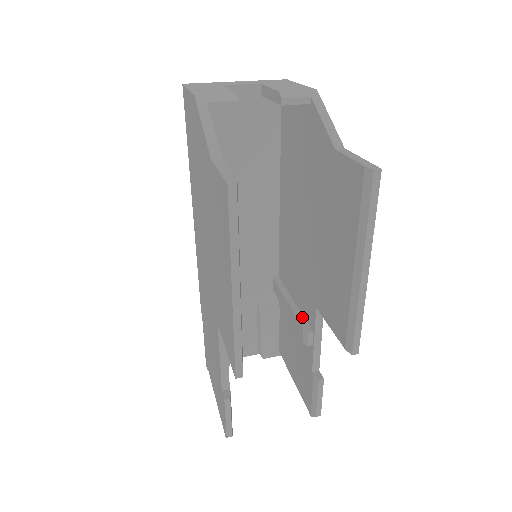
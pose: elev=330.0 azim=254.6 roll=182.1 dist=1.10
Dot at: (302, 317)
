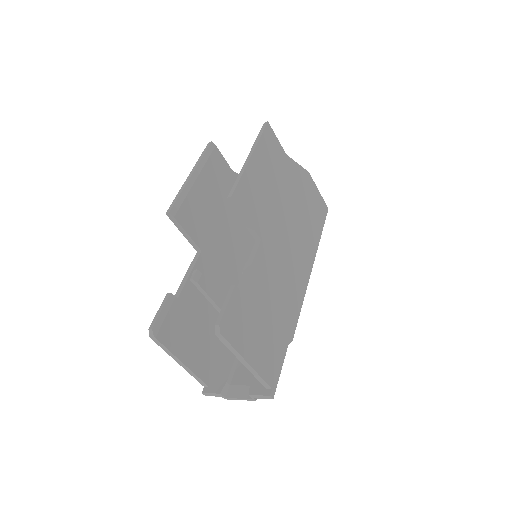
Dot at: occluded
